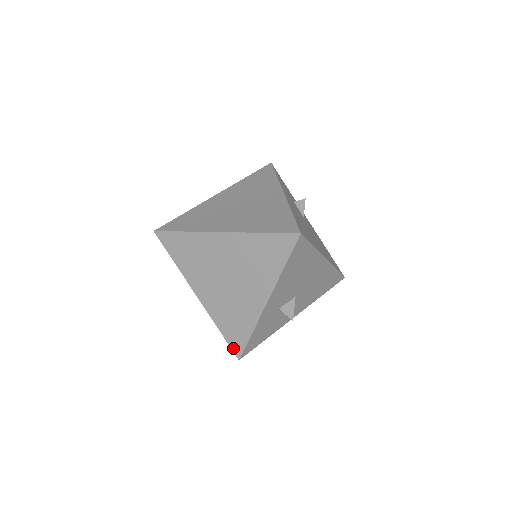
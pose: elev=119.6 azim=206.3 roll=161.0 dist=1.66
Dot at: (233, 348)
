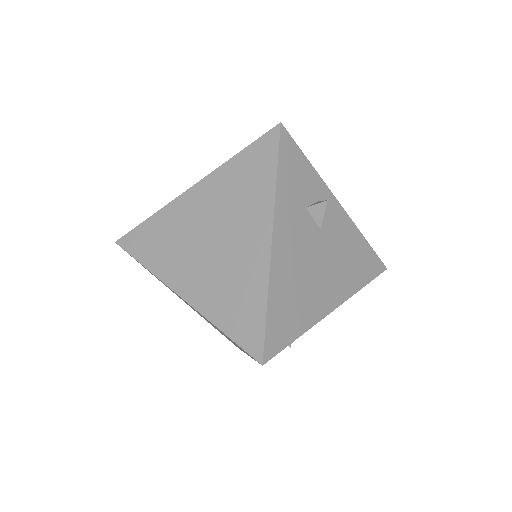
Dot at: occluded
